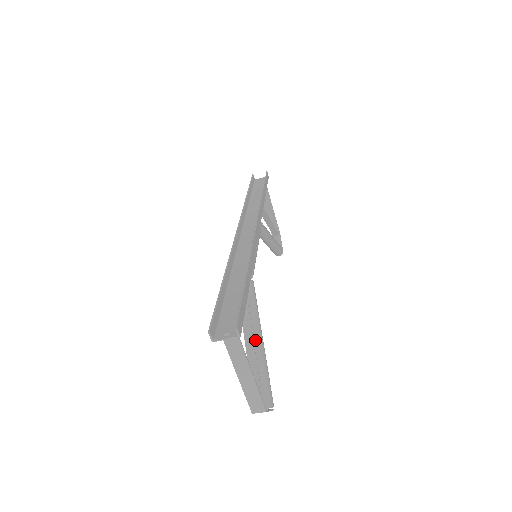
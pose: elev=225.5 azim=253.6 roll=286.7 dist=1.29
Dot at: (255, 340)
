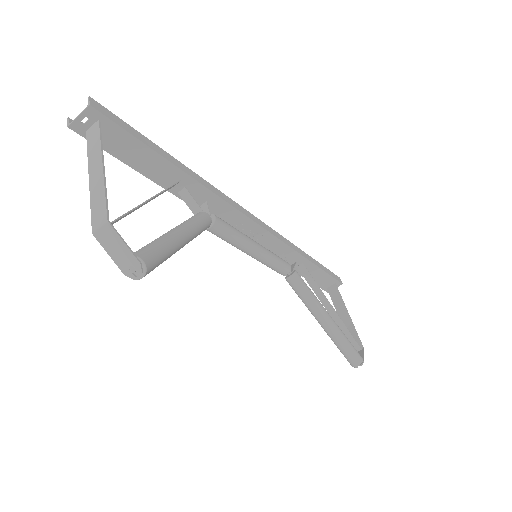
Dot at: (171, 230)
